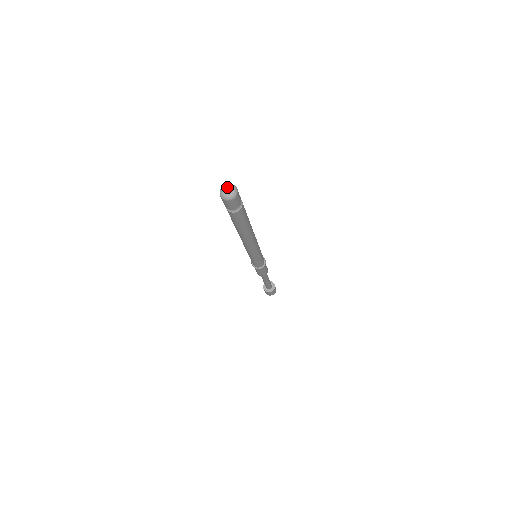
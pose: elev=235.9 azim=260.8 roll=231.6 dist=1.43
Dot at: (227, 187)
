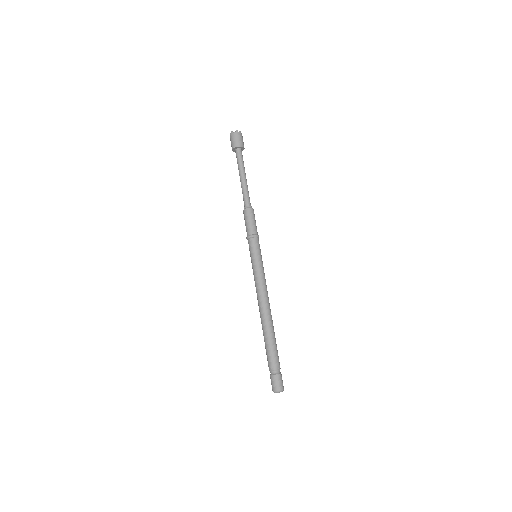
Dot at: occluded
